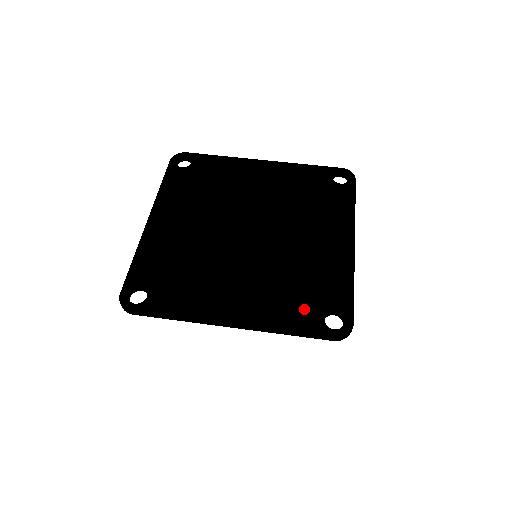
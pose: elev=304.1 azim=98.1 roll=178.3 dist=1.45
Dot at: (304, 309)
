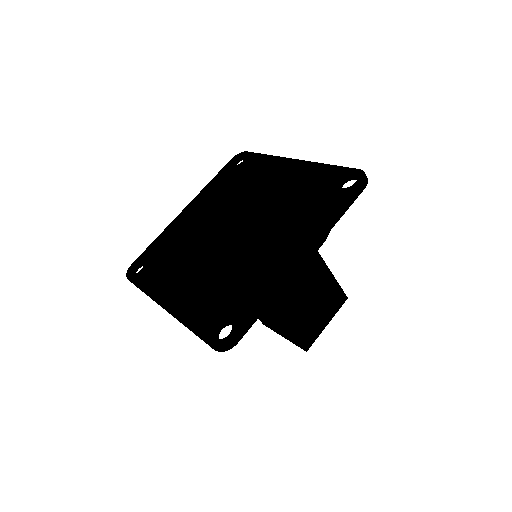
Dot at: (211, 311)
